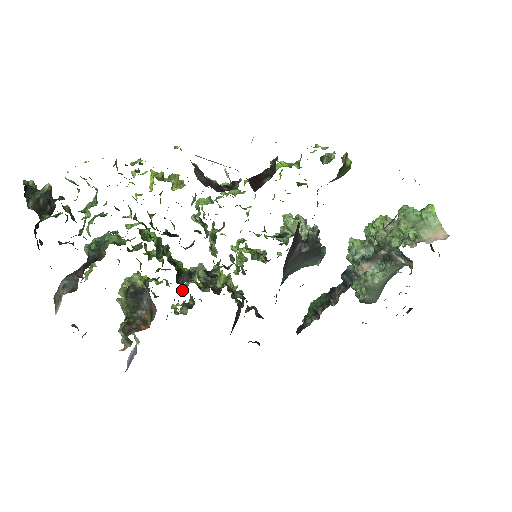
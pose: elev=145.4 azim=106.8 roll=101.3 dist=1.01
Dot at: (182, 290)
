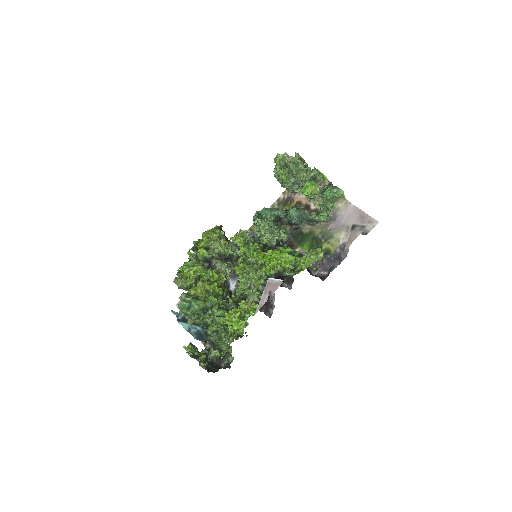
Dot at: (204, 261)
